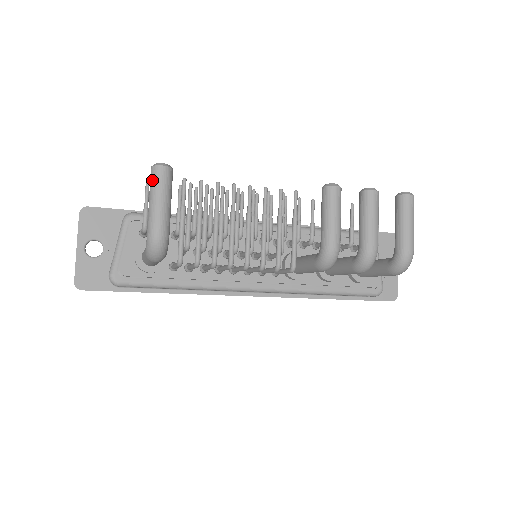
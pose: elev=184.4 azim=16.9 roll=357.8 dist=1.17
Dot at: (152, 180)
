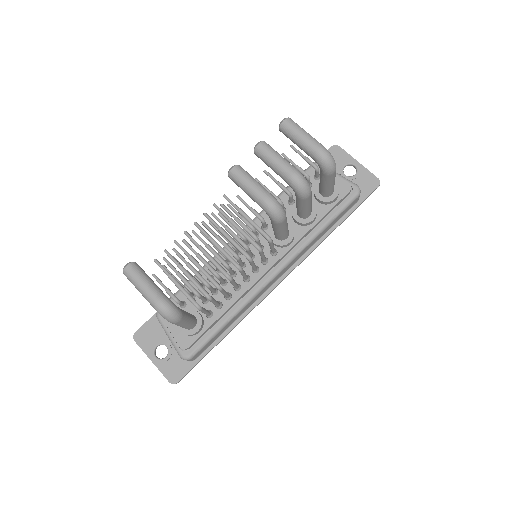
Dot at: (129, 280)
